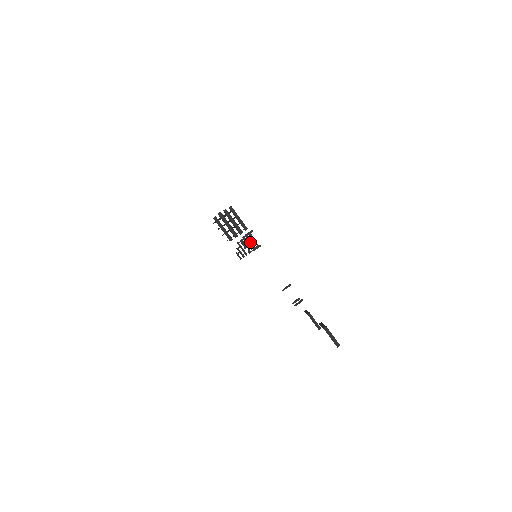
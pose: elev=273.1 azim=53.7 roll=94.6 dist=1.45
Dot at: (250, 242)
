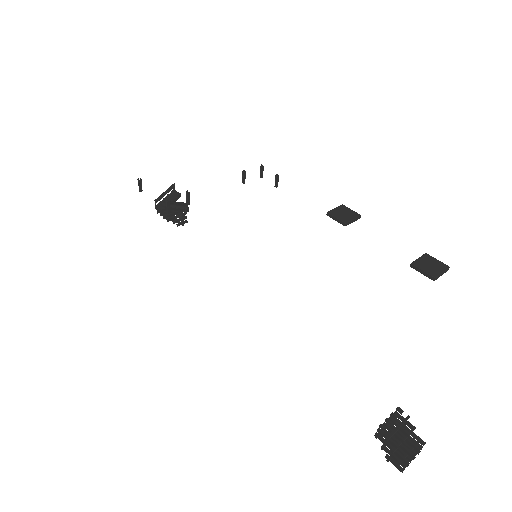
Dot at: (177, 206)
